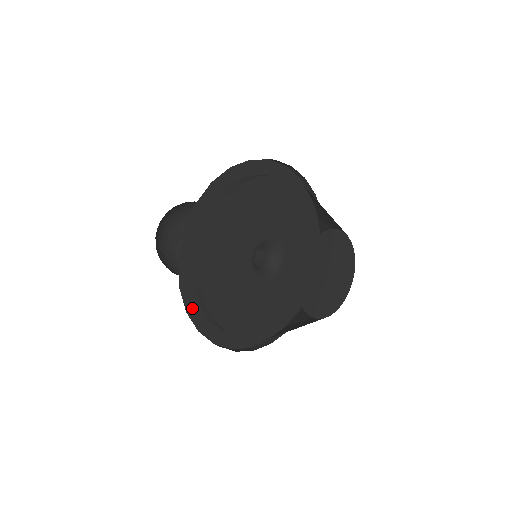
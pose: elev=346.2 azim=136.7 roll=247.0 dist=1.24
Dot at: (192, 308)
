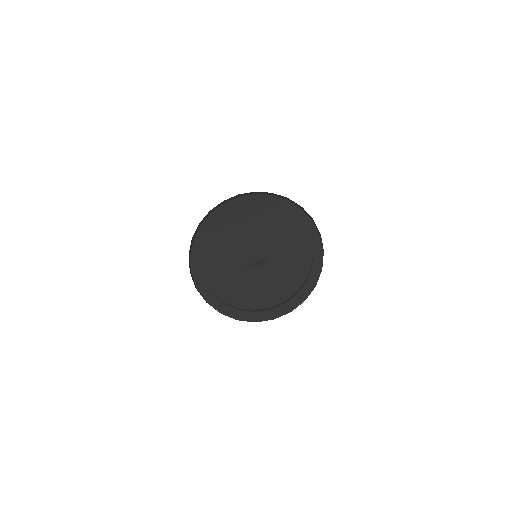
Dot at: (223, 309)
